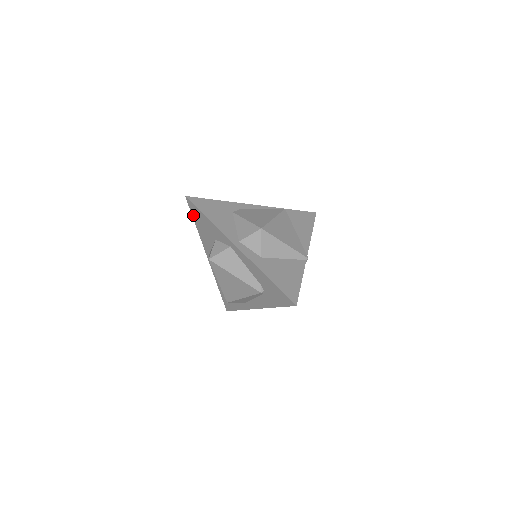
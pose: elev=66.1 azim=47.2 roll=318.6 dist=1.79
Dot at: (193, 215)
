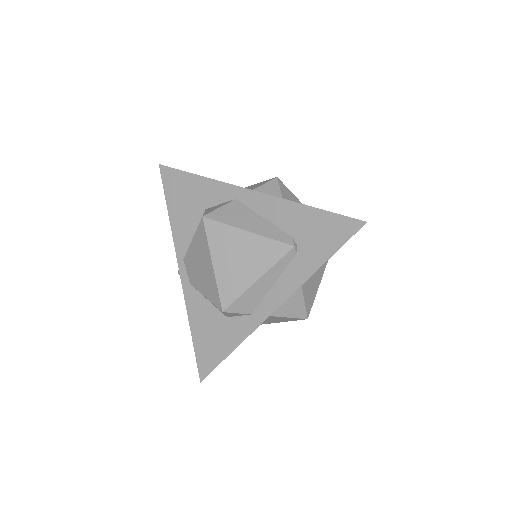
Dot at: (167, 192)
